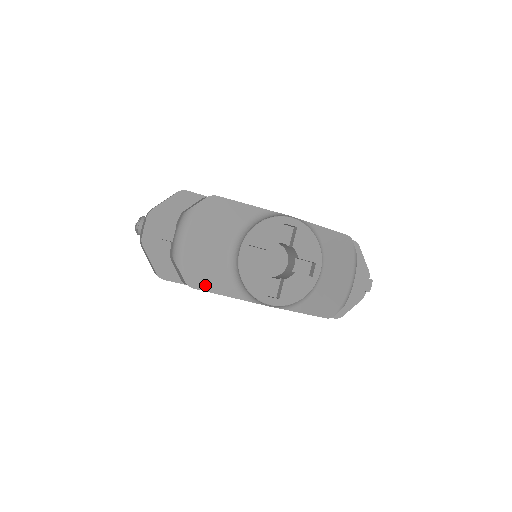
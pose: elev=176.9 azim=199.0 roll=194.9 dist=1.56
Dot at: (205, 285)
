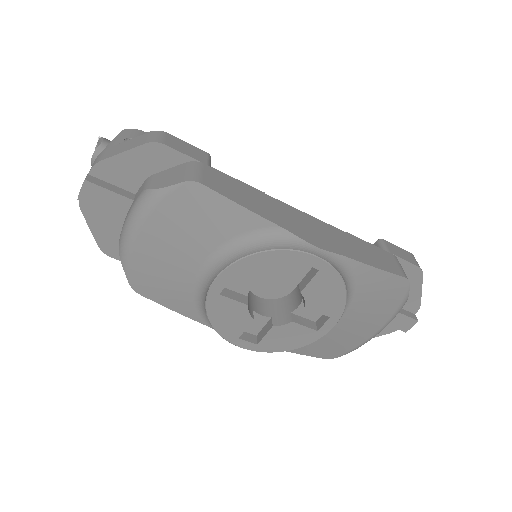
Dot at: (157, 296)
